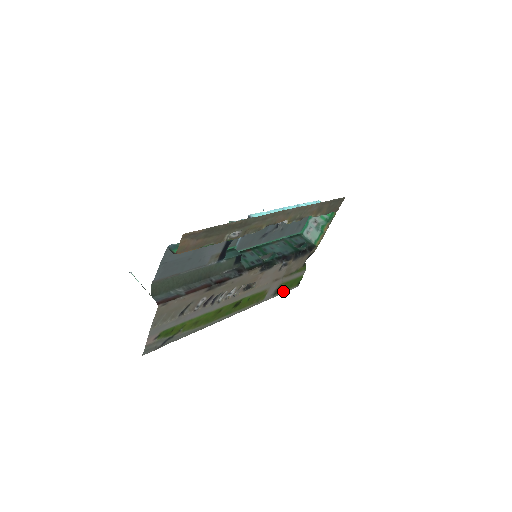
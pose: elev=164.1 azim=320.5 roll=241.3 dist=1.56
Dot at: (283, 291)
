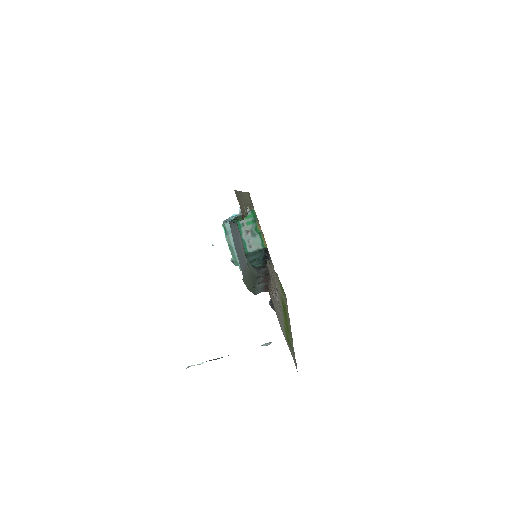
Dot at: occluded
